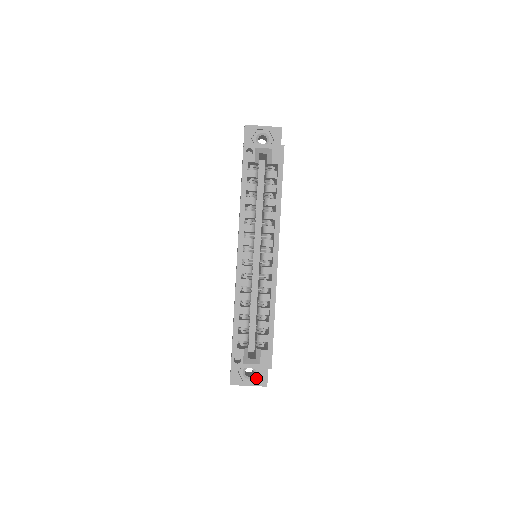
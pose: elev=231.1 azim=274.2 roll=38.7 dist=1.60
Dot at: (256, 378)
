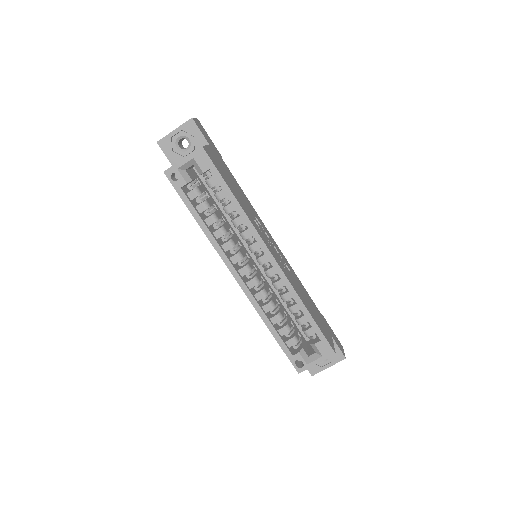
Dot at: (331, 357)
